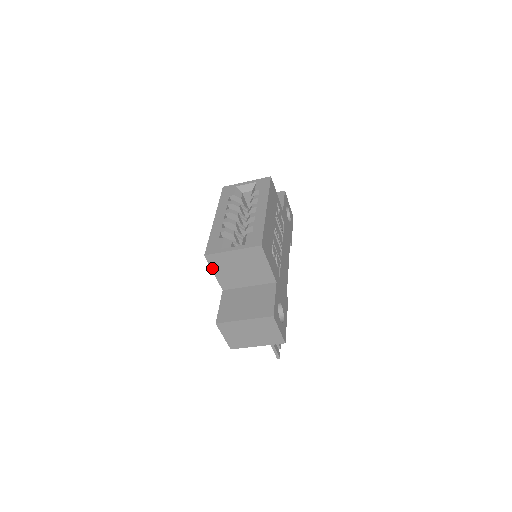
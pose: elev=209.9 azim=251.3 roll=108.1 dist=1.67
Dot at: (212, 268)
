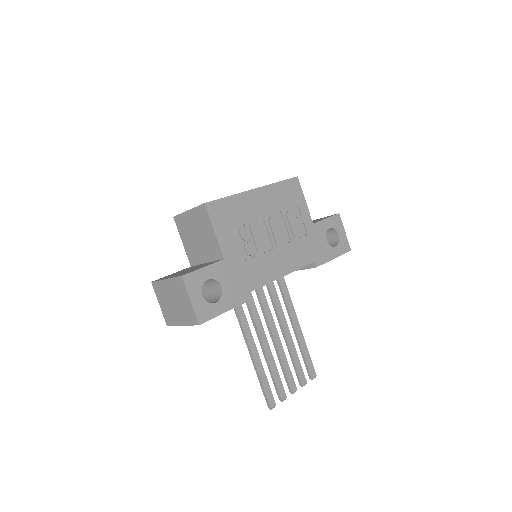
Dot at: (180, 234)
